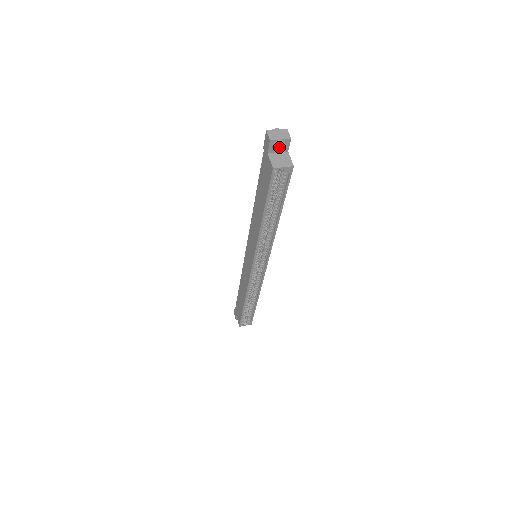
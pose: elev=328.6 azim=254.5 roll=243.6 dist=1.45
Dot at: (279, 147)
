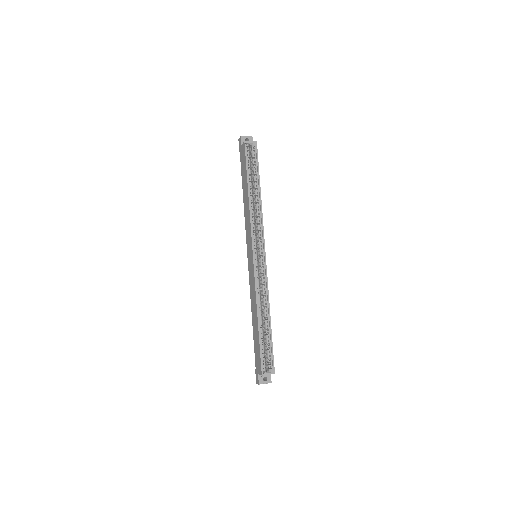
Dot at: occluded
